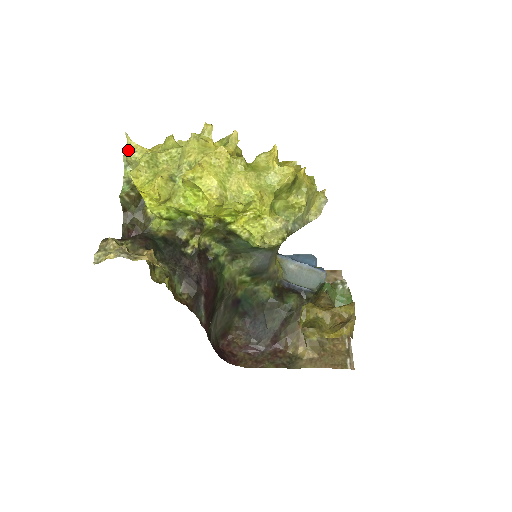
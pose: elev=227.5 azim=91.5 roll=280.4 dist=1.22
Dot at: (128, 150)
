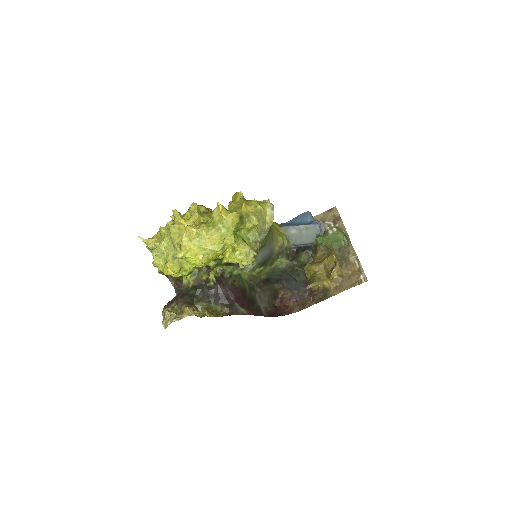
Dot at: (146, 244)
